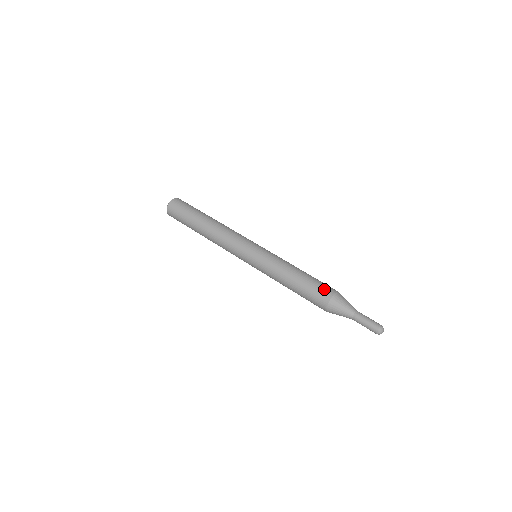
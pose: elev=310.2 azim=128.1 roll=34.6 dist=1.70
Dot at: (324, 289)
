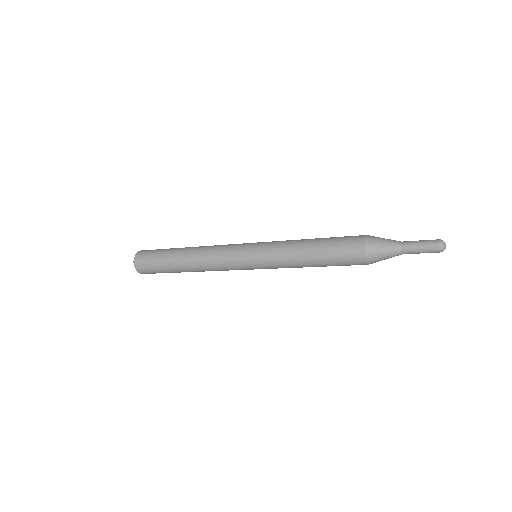
Dot at: (353, 236)
